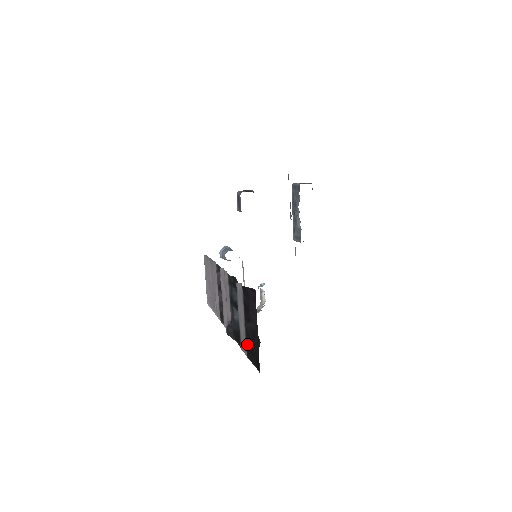
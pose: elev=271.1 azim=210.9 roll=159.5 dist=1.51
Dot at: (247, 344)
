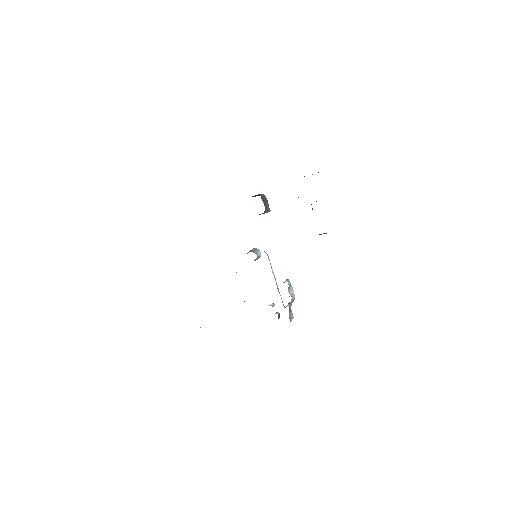
Dot at: occluded
